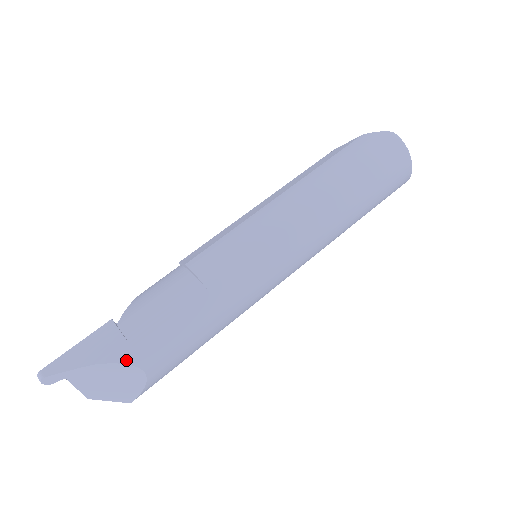
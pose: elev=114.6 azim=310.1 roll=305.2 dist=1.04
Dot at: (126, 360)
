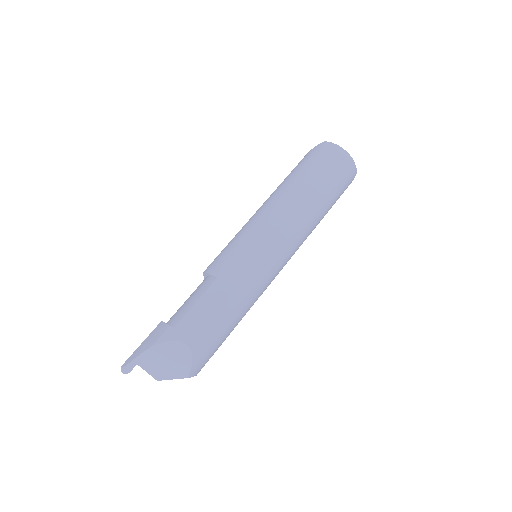
Dot at: (171, 338)
